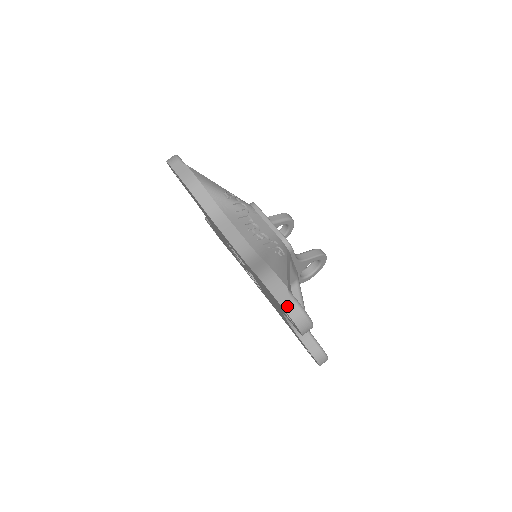
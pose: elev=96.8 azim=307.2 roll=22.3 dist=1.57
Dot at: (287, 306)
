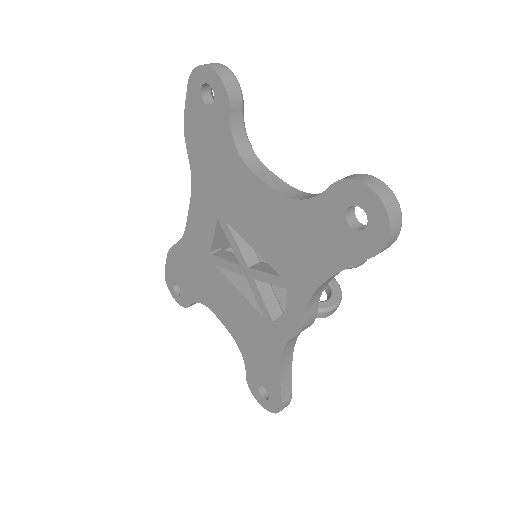
Dot at: occluded
